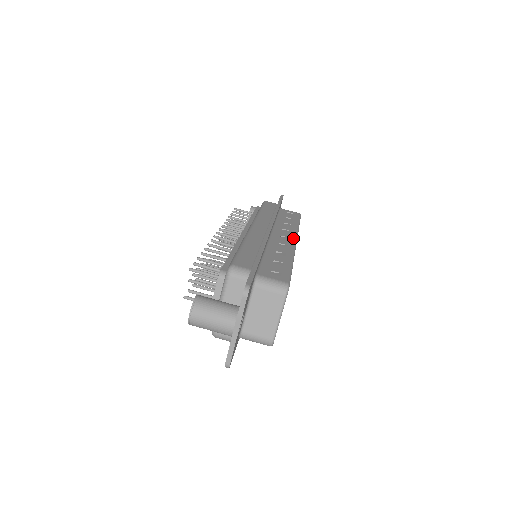
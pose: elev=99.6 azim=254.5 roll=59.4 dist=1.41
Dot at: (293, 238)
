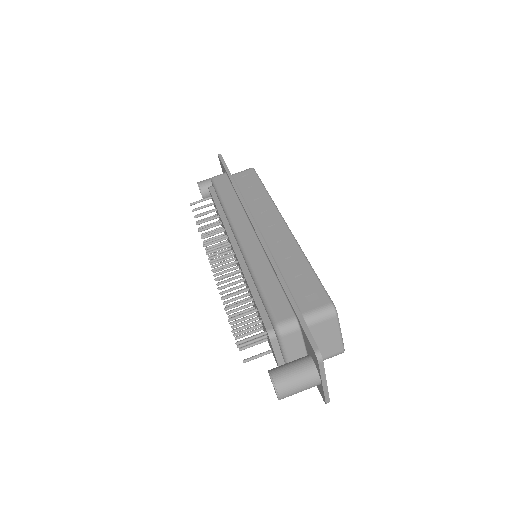
Dot at: (280, 221)
